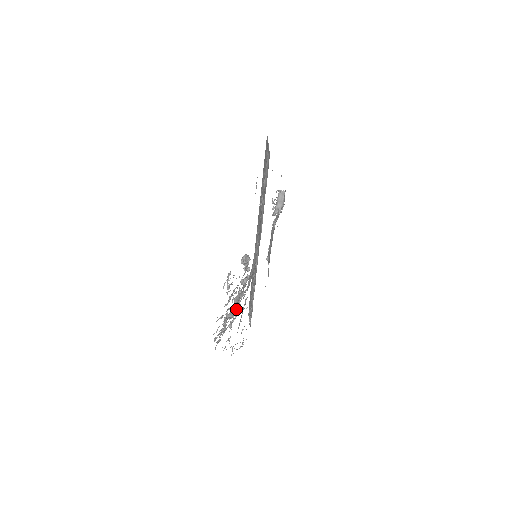
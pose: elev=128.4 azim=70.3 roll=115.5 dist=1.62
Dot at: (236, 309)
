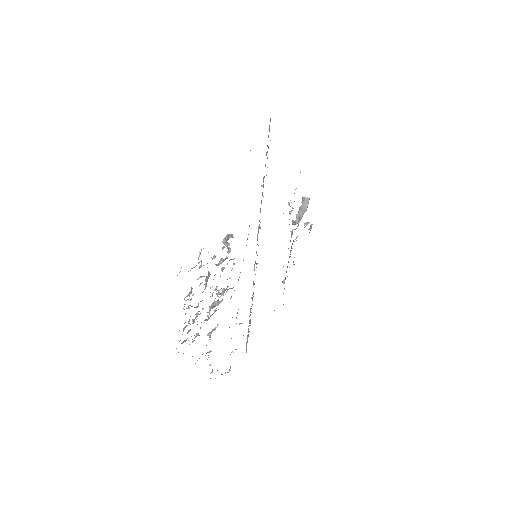
Dot at: (214, 306)
